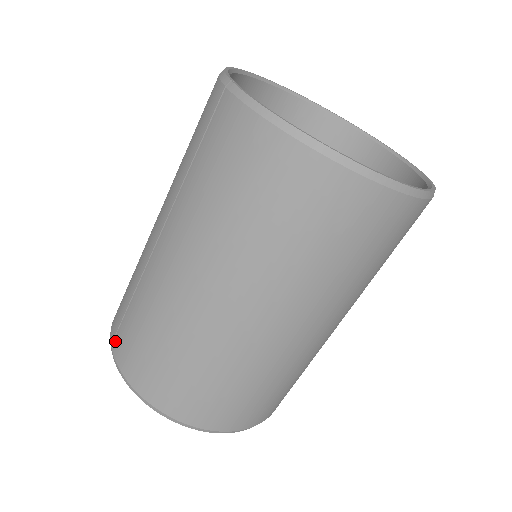
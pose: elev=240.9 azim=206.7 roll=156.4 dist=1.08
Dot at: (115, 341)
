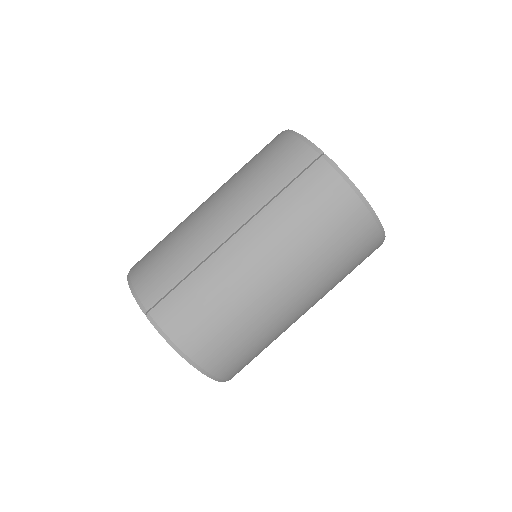
Dot at: (158, 309)
